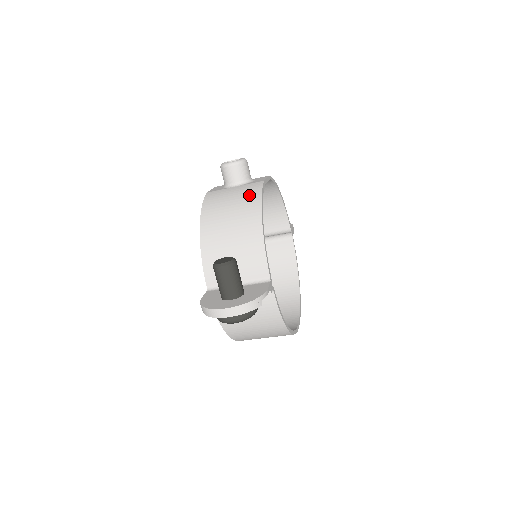
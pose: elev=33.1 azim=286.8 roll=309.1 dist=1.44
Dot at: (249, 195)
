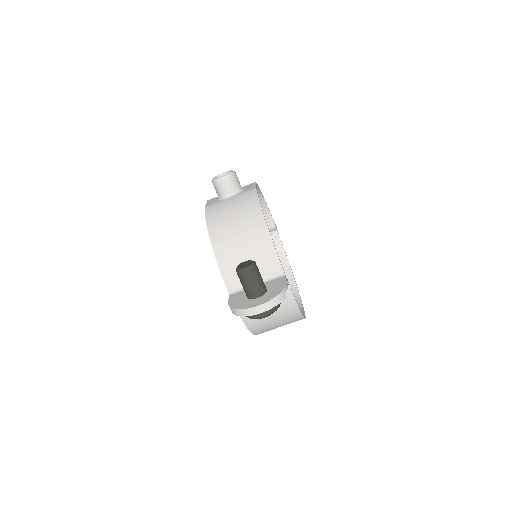
Dot at: (247, 203)
